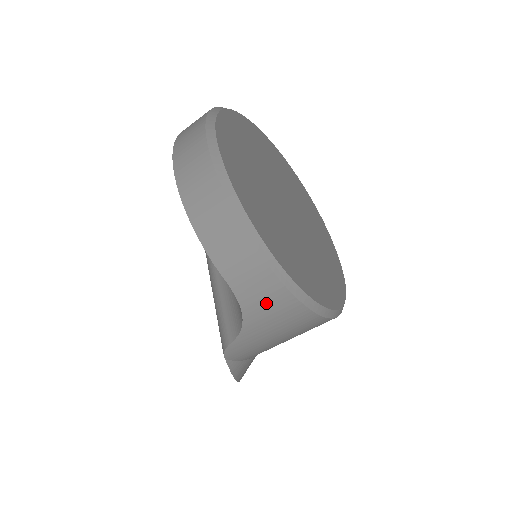
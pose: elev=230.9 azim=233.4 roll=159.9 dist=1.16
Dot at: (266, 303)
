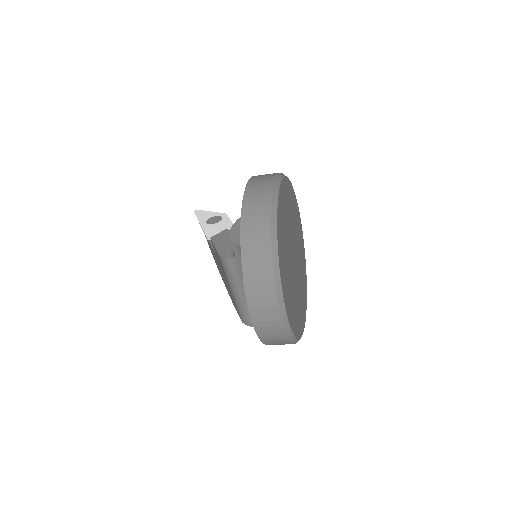
Dot at: occluded
